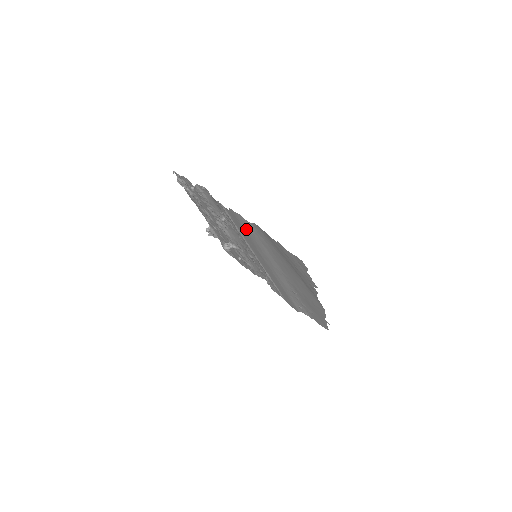
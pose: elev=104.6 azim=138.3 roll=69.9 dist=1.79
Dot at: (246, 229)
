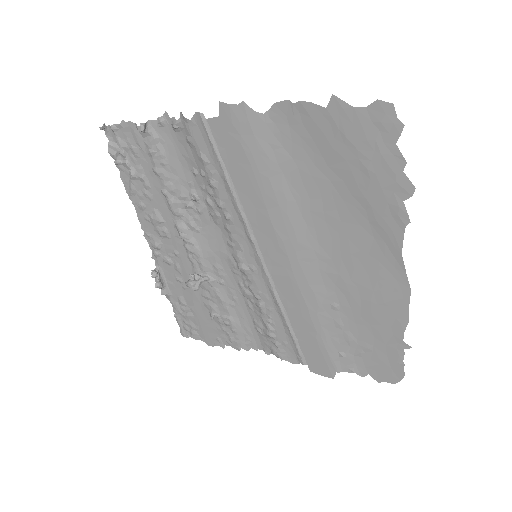
Dot at: (251, 151)
